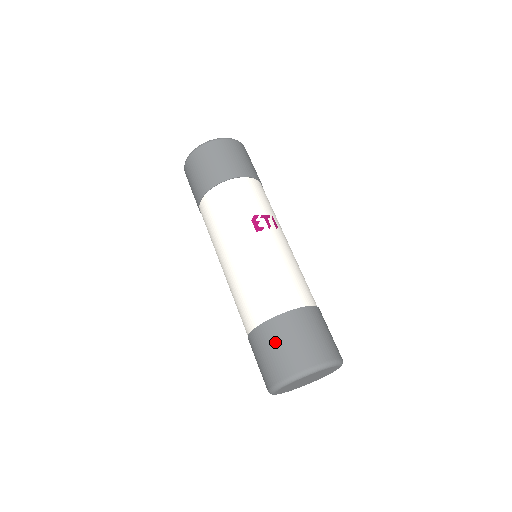
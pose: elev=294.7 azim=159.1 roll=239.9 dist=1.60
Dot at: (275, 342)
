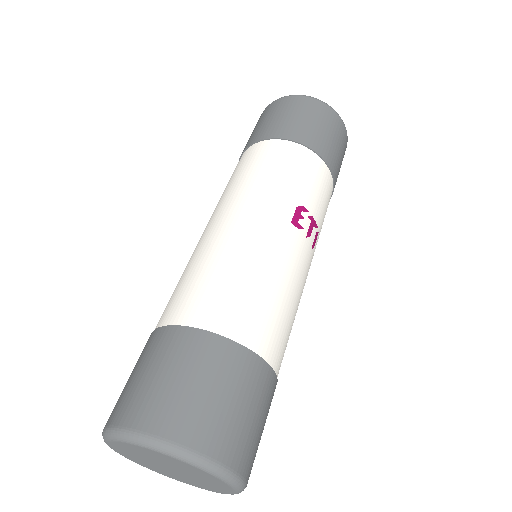
Dot at: (187, 368)
